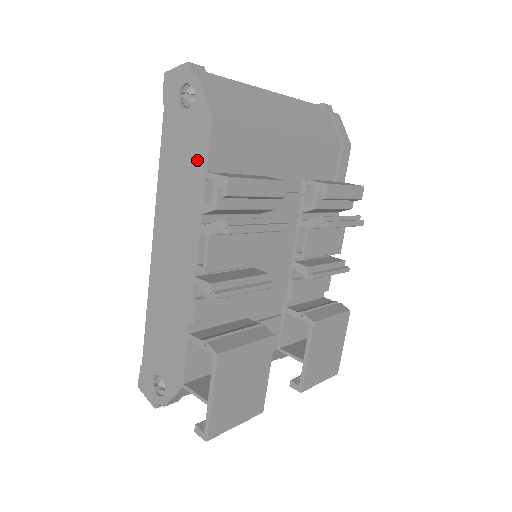
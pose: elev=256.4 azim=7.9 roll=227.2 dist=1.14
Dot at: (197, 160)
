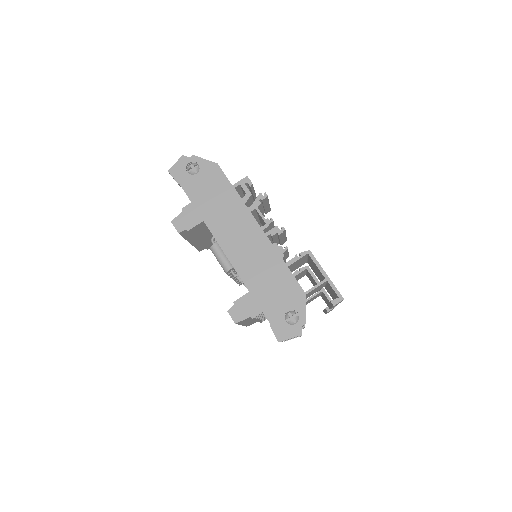
Dot at: (222, 186)
